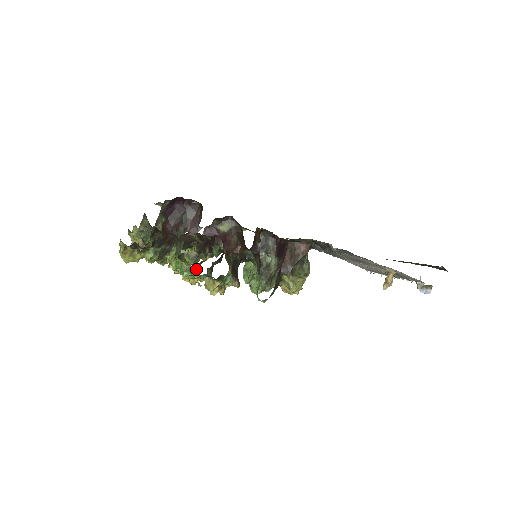
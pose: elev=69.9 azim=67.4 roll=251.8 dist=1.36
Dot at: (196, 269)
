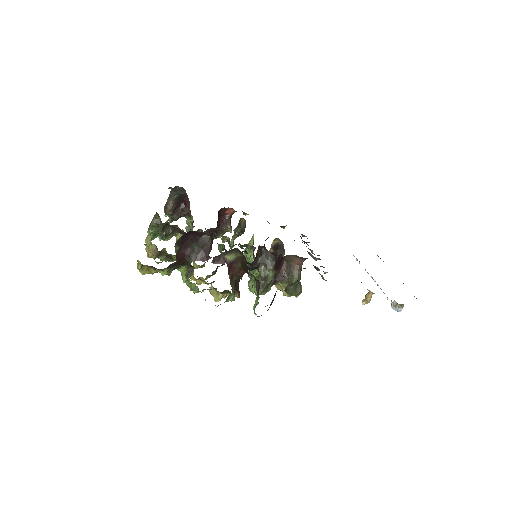
Dot at: (202, 266)
